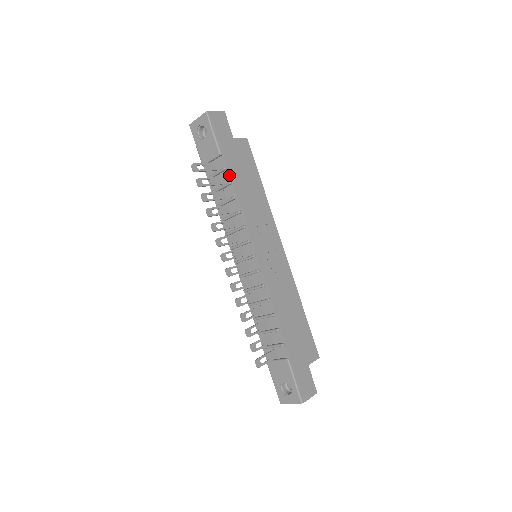
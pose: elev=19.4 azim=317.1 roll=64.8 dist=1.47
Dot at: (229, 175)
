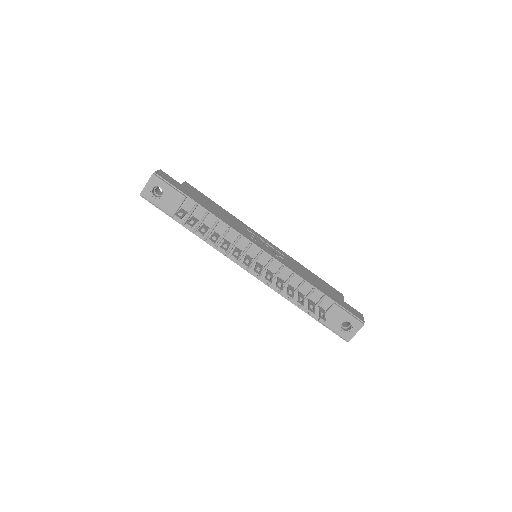
Dot at: (202, 208)
